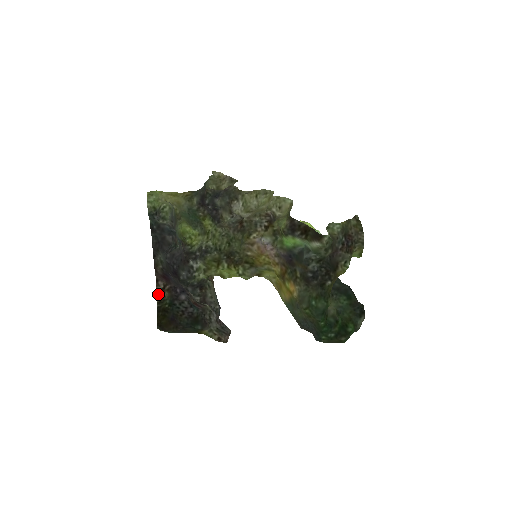
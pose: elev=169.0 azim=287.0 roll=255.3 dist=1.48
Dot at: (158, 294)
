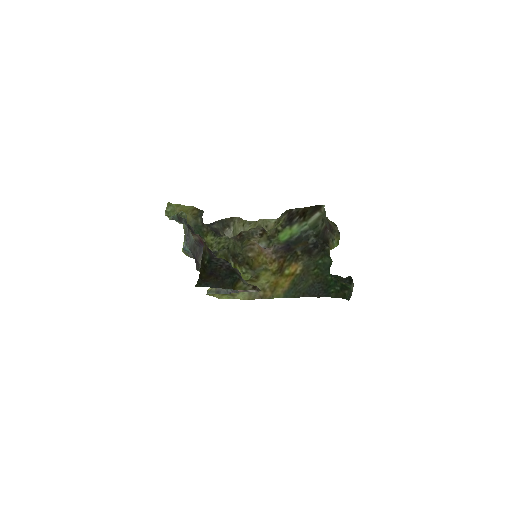
Dot at: (204, 244)
